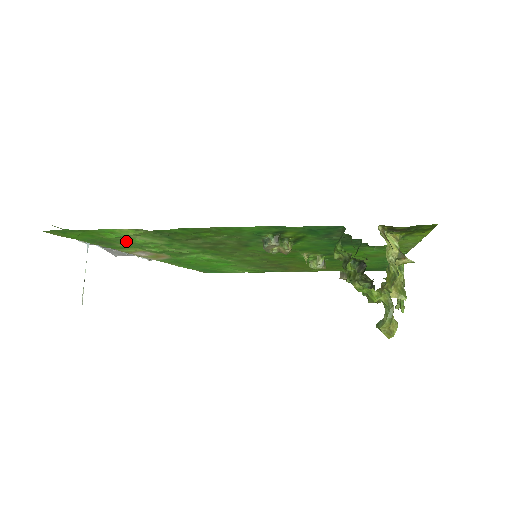
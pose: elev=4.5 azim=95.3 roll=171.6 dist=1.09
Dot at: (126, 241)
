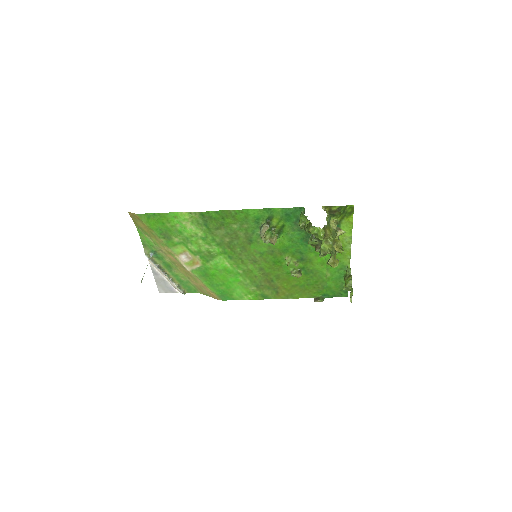
Dot at: (180, 232)
